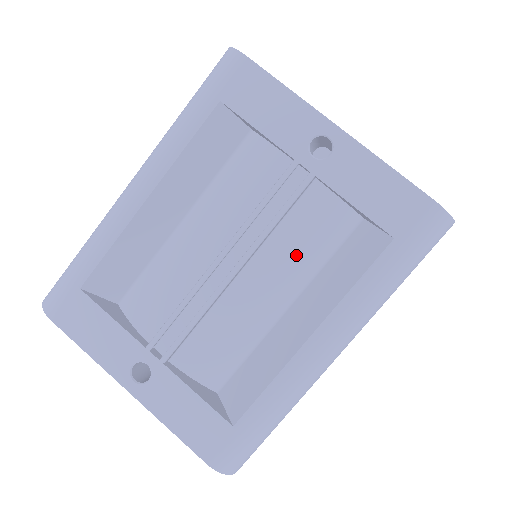
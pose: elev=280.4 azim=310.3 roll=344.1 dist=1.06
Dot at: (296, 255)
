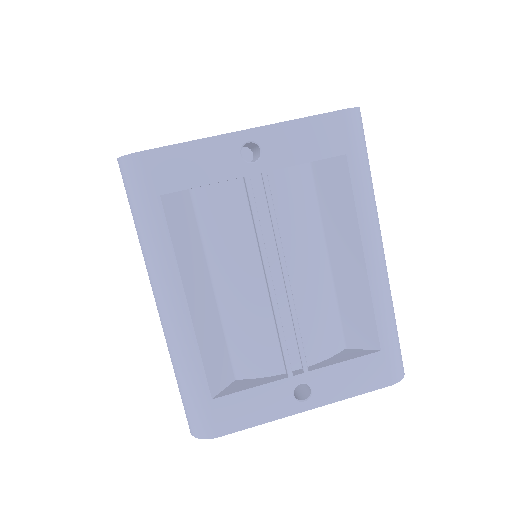
Dot at: (303, 226)
